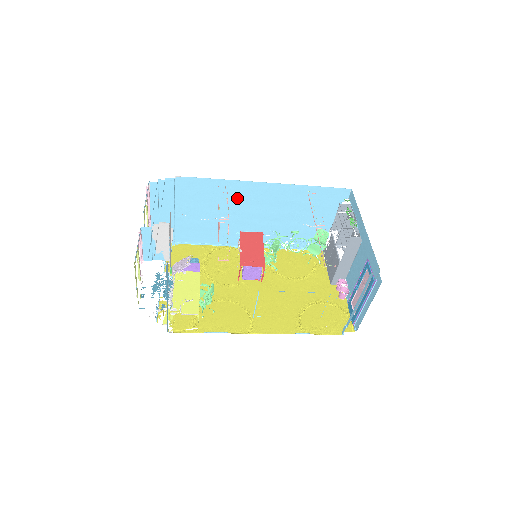
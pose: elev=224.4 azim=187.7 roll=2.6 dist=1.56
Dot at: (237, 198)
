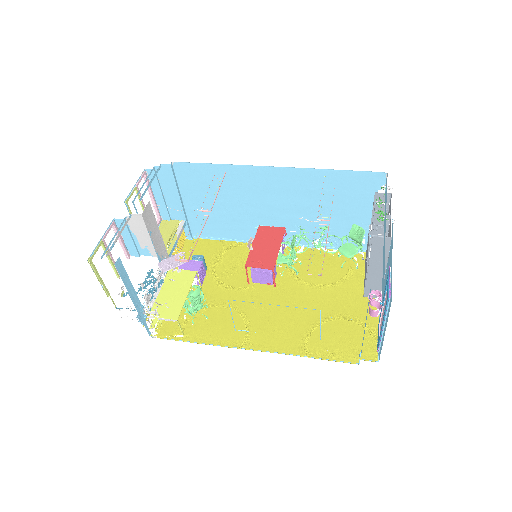
Dot at: (246, 186)
